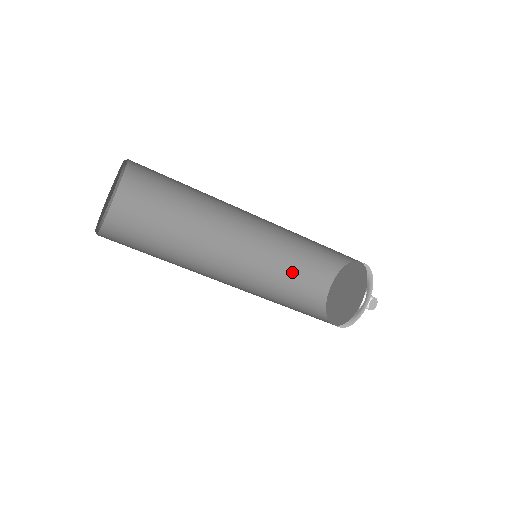
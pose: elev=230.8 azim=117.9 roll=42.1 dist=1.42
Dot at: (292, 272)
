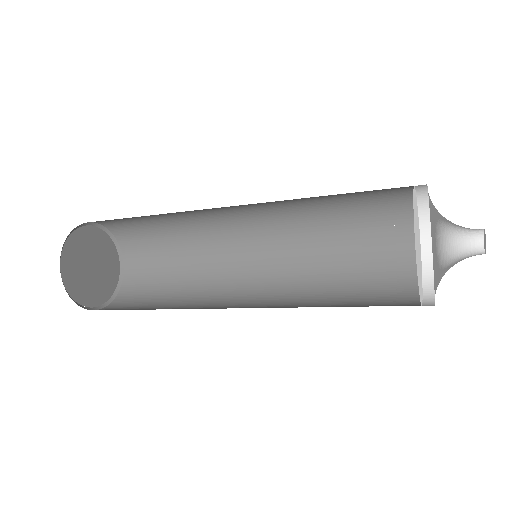
Dot at: (339, 205)
